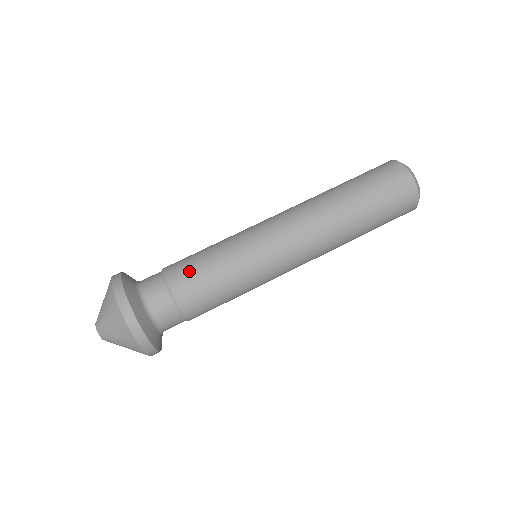
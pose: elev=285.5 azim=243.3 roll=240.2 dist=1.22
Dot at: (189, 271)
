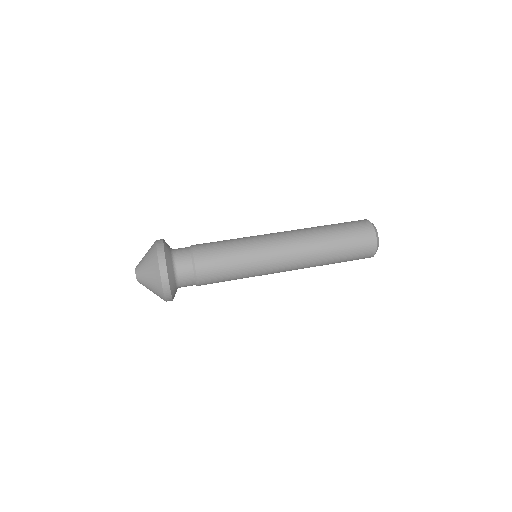
Dot at: (207, 243)
